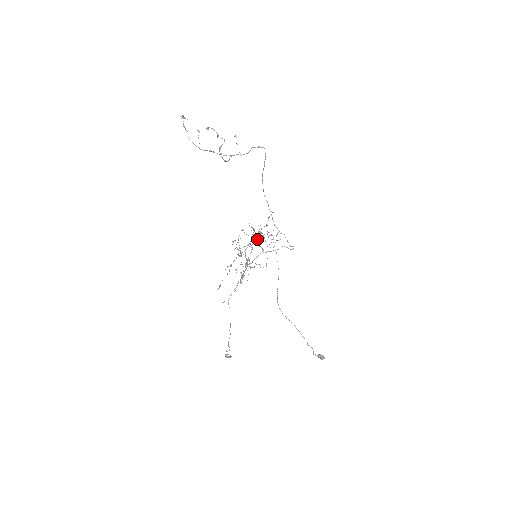
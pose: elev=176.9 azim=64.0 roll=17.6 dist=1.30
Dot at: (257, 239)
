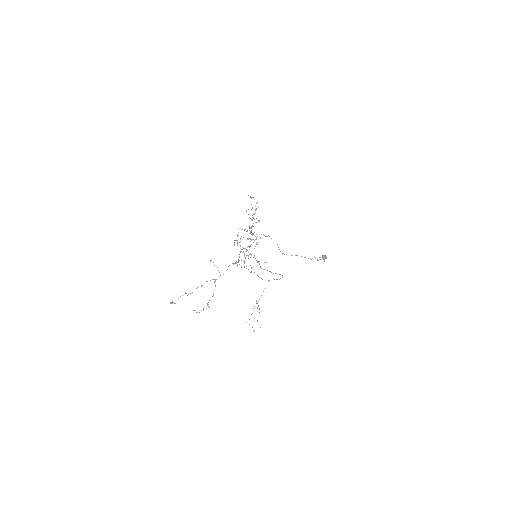
Dot at: occluded
